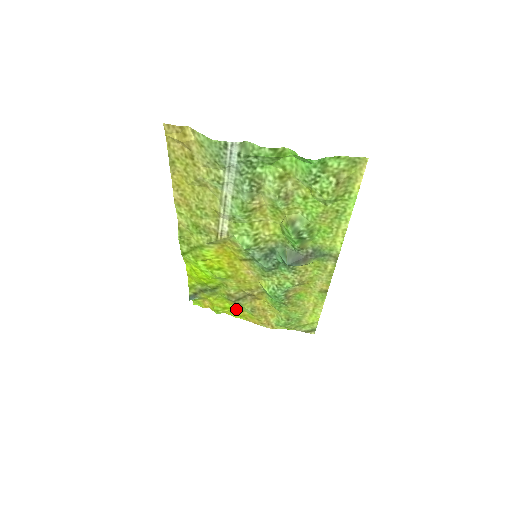
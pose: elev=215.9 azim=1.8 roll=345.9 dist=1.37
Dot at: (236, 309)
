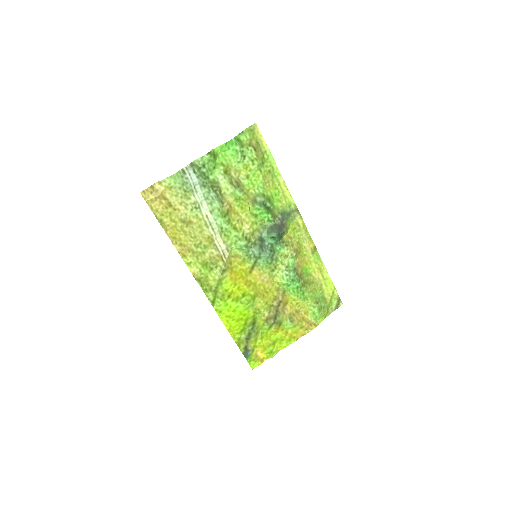
Dot at: (281, 335)
